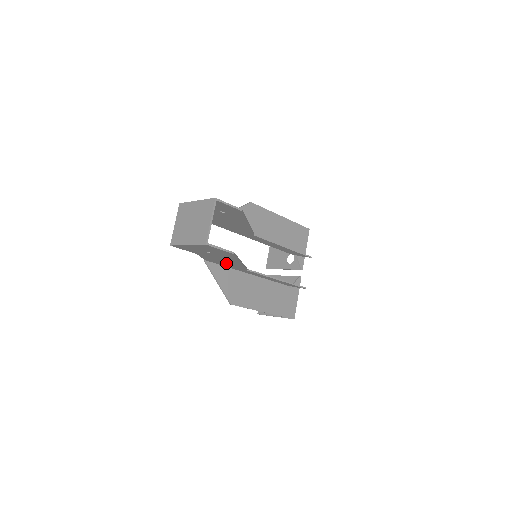
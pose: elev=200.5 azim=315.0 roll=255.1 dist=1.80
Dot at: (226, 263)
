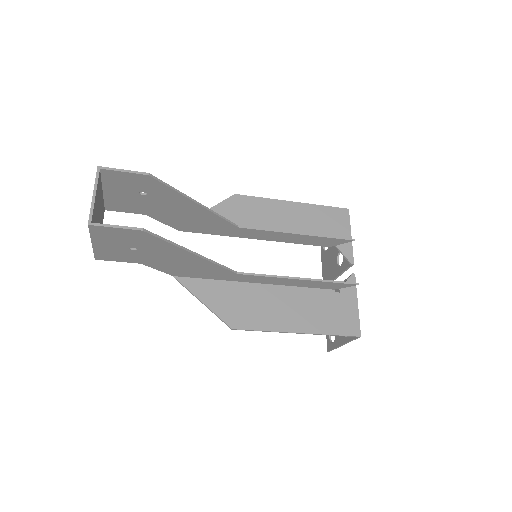
Dot at: (194, 269)
